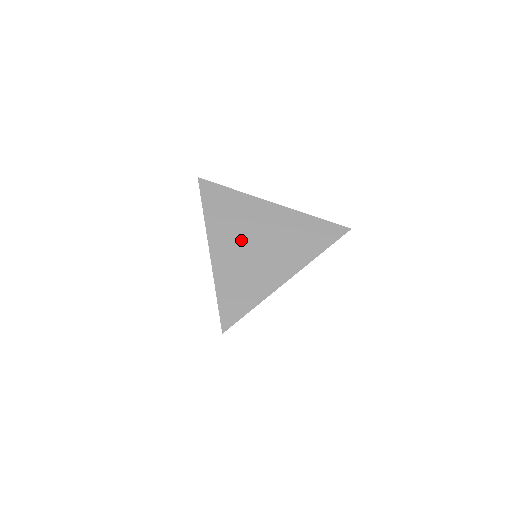
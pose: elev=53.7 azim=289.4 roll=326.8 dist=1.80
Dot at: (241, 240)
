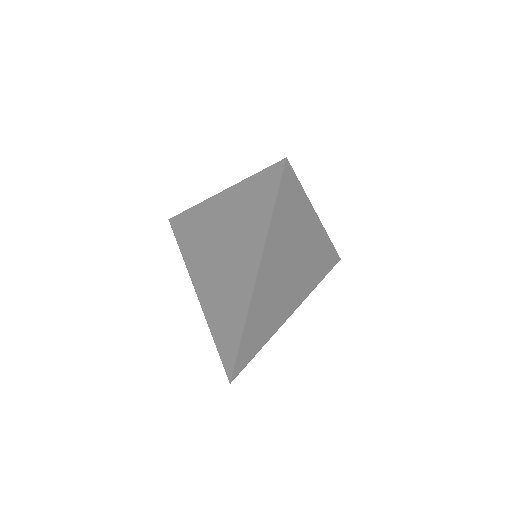
Dot at: (210, 262)
